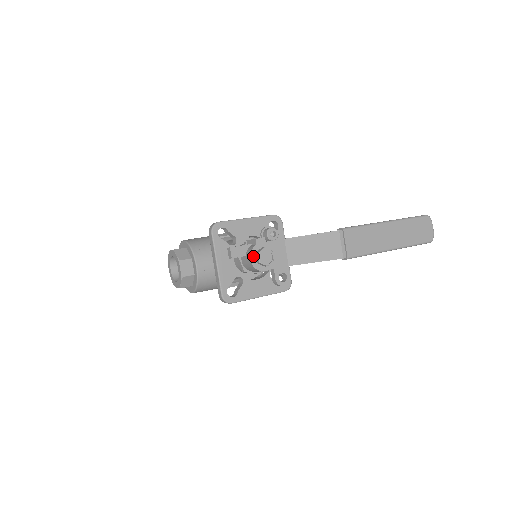
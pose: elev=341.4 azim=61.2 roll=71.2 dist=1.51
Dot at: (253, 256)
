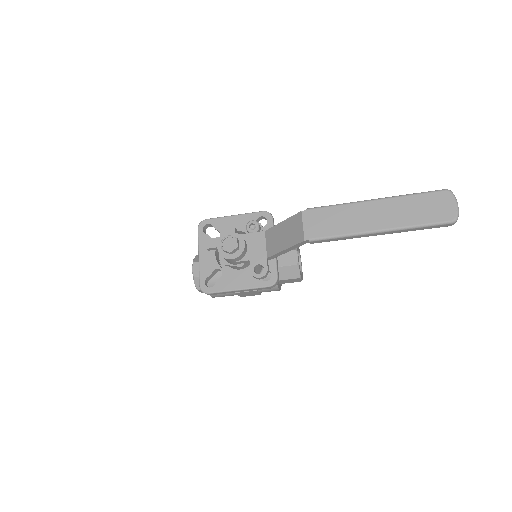
Dot at: occluded
